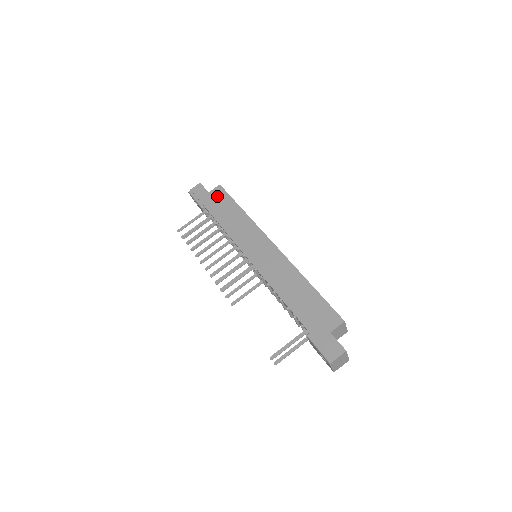
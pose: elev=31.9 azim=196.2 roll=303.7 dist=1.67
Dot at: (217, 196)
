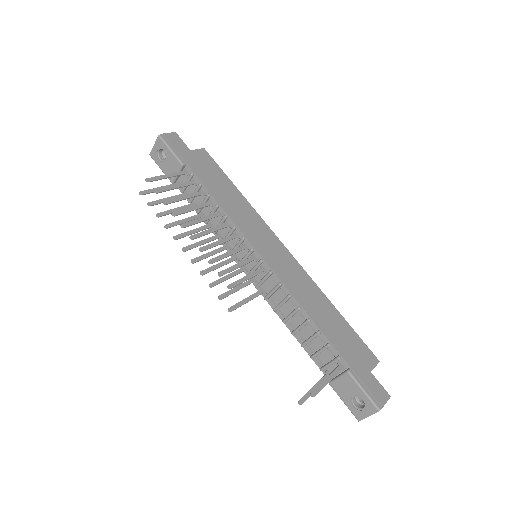
Dot at: (204, 160)
